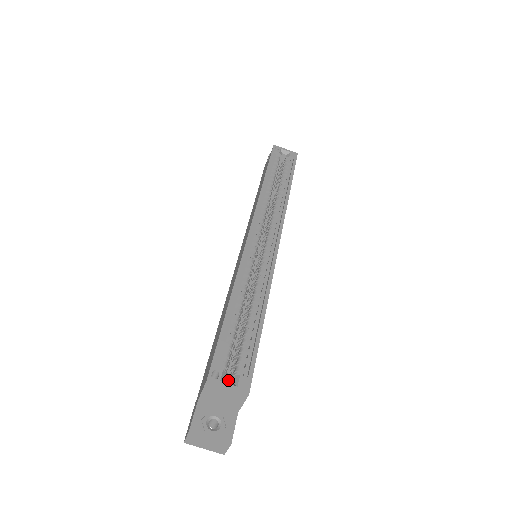
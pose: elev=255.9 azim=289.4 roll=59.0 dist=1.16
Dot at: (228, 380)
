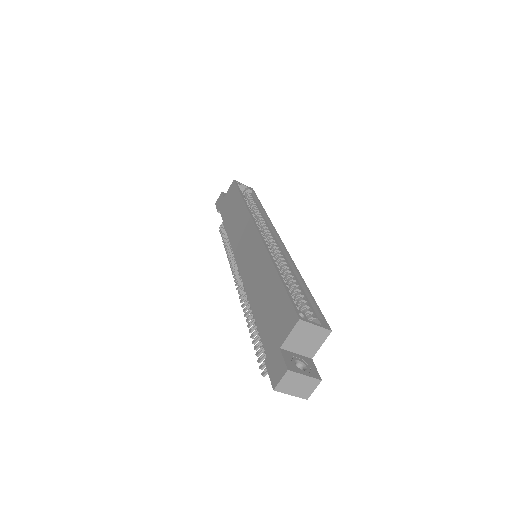
Dot at: occluded
